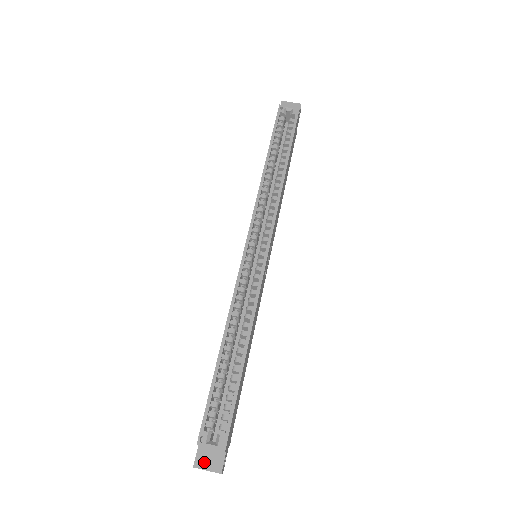
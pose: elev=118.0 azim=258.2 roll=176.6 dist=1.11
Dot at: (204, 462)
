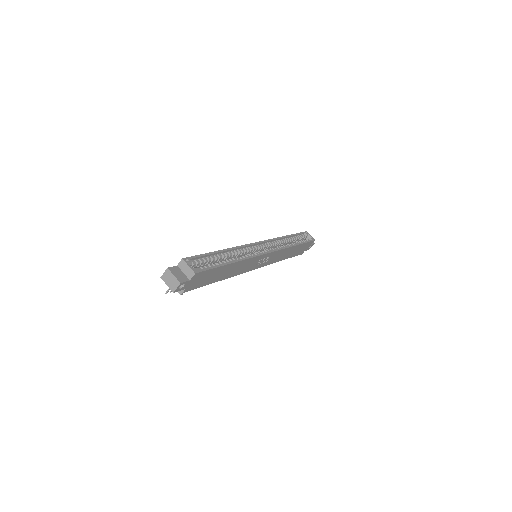
Dot at: (175, 272)
